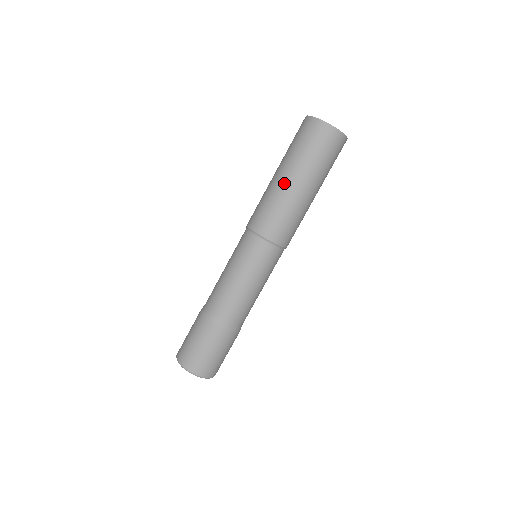
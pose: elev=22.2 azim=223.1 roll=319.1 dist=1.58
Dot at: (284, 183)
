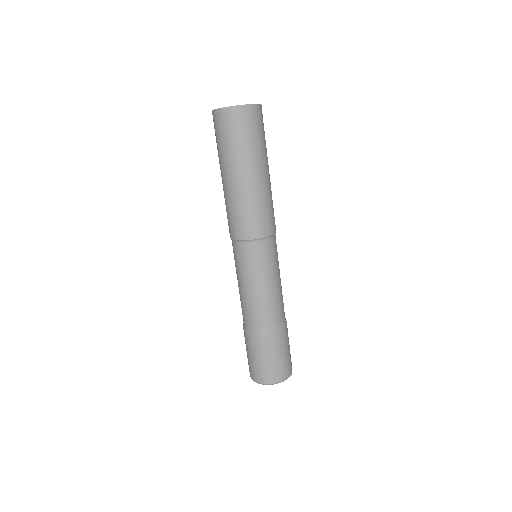
Dot at: (223, 184)
